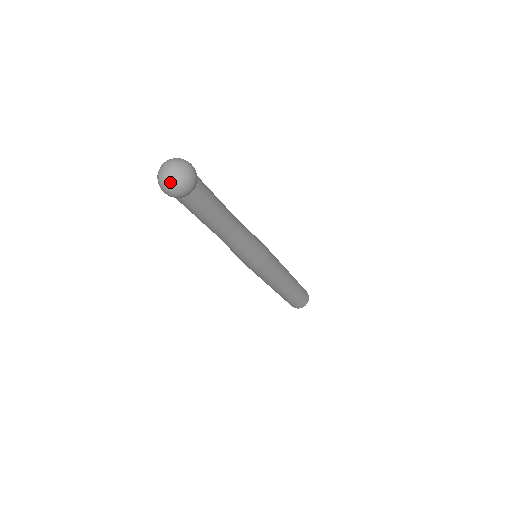
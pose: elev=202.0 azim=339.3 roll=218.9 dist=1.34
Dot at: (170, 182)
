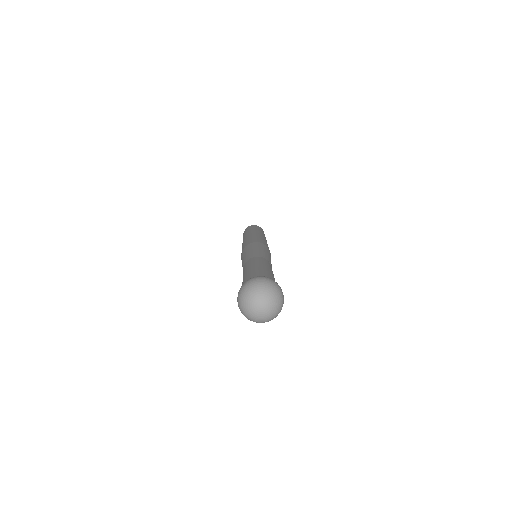
Dot at: (274, 313)
